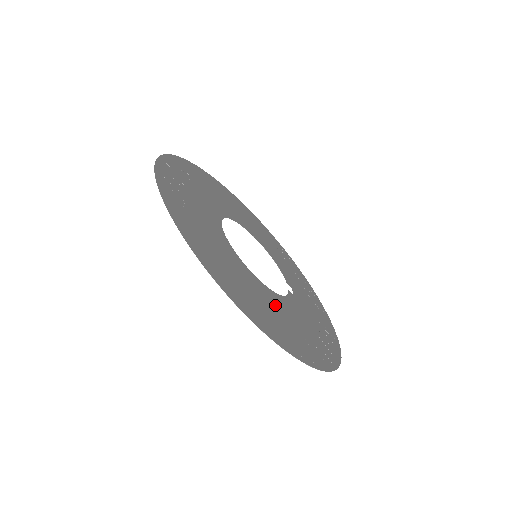
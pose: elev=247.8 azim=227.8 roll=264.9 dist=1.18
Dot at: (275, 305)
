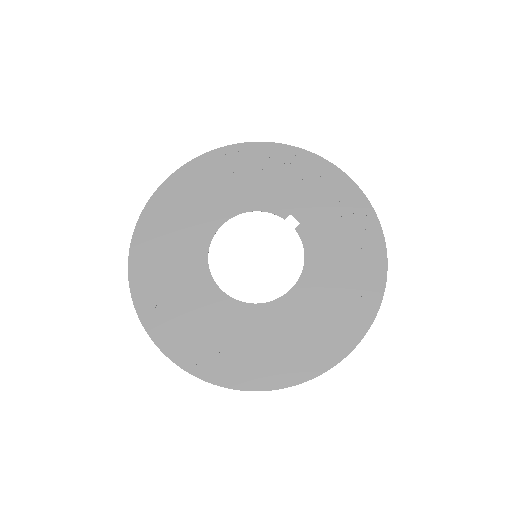
Dot at: (319, 291)
